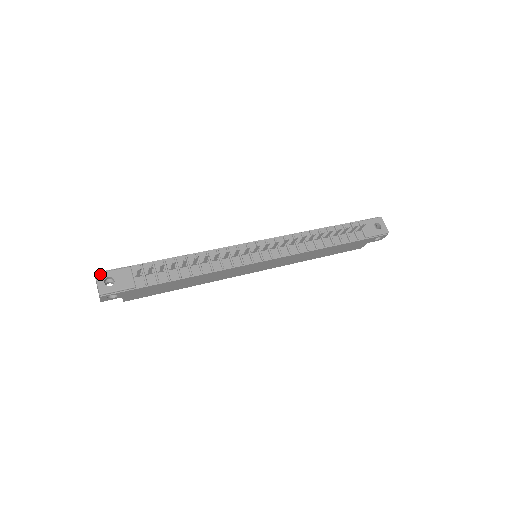
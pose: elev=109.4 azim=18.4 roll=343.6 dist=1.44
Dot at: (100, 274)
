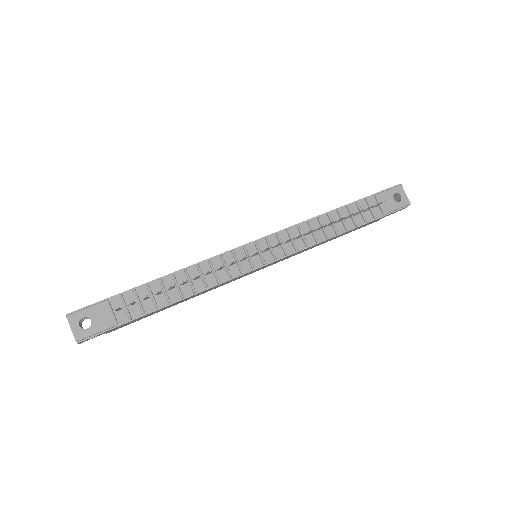
Dot at: (72, 316)
